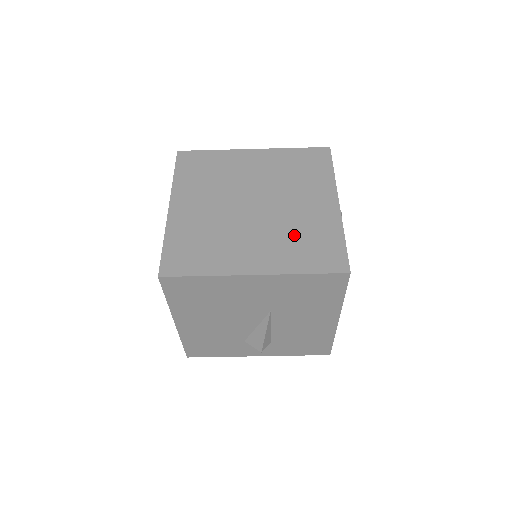
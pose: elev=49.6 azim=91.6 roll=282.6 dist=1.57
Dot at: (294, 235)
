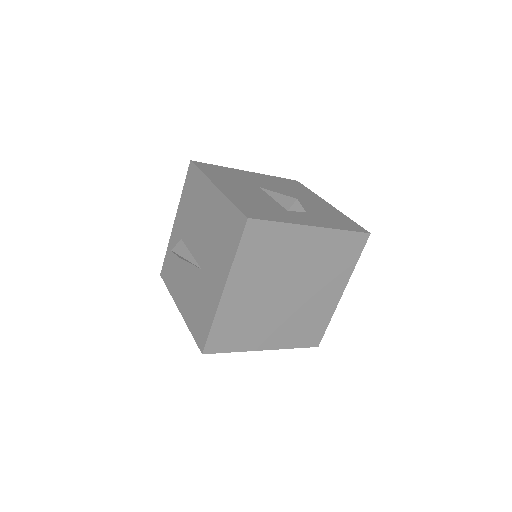
Dot at: (302, 321)
